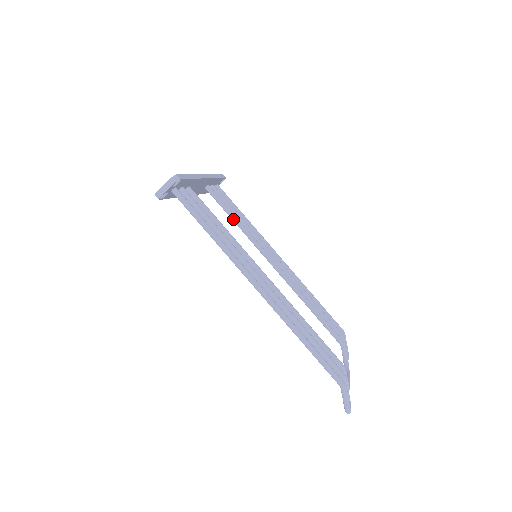
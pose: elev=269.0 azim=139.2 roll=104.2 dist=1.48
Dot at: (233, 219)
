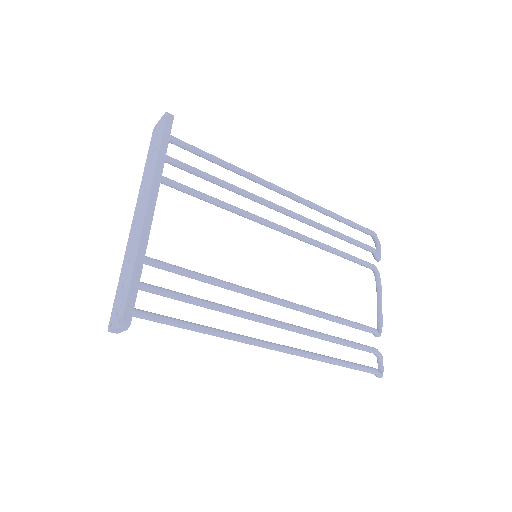
Dot at: (210, 203)
